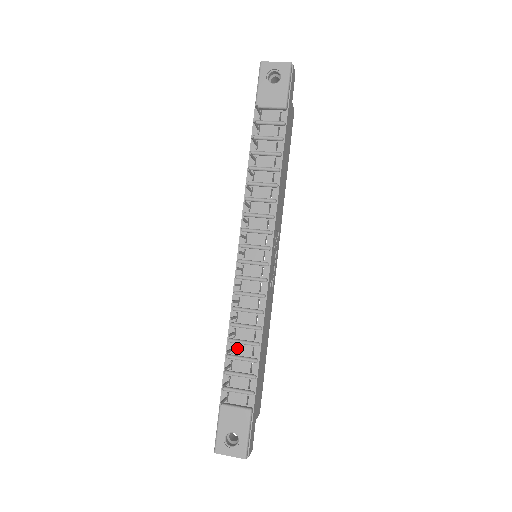
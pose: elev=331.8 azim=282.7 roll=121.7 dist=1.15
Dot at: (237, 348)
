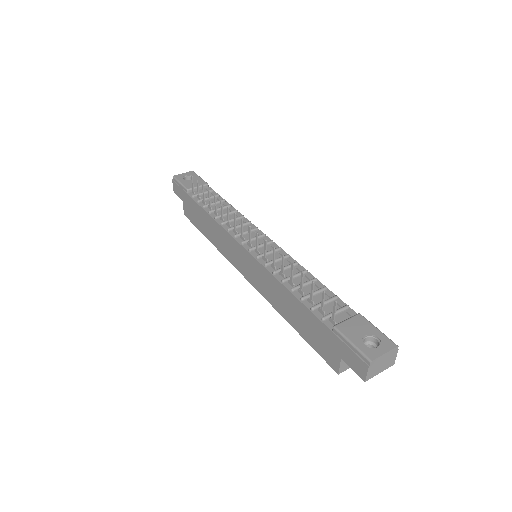
Dot at: (303, 291)
